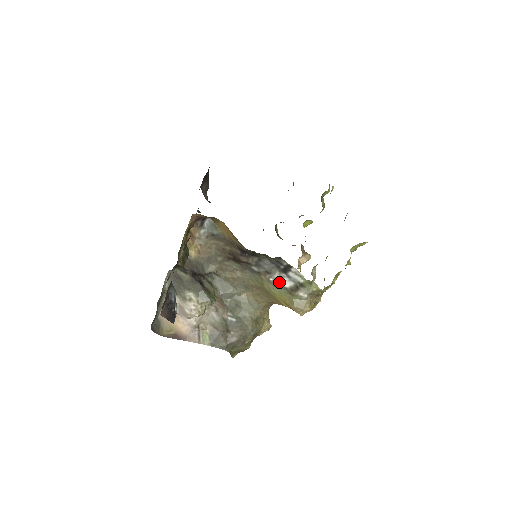
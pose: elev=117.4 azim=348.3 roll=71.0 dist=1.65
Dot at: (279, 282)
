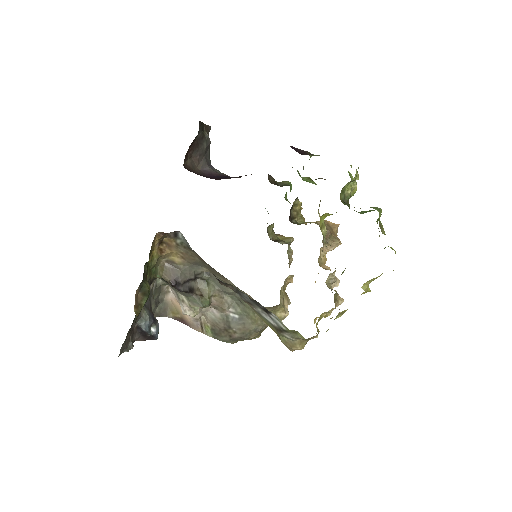
Dot at: (263, 316)
